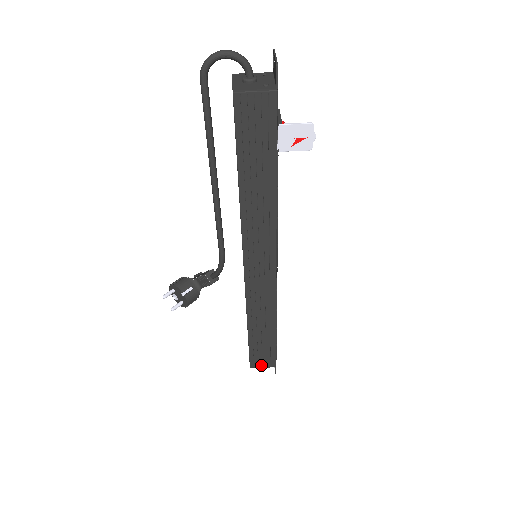
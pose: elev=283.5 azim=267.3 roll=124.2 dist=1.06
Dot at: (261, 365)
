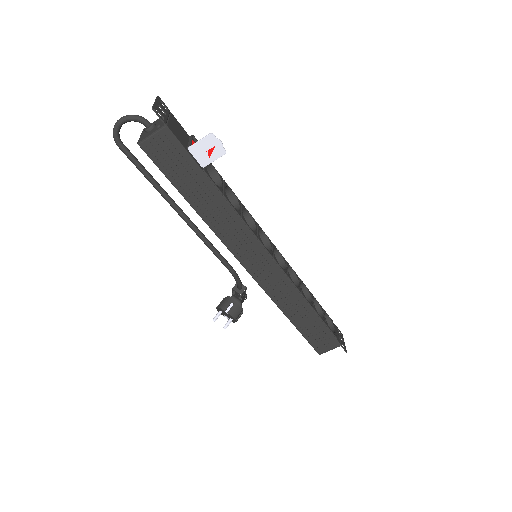
Dot at: (327, 349)
